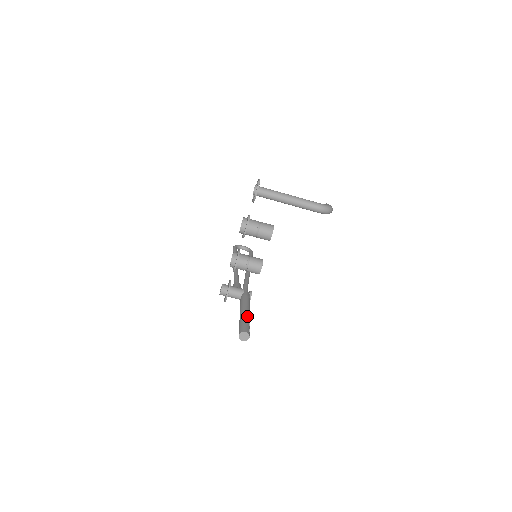
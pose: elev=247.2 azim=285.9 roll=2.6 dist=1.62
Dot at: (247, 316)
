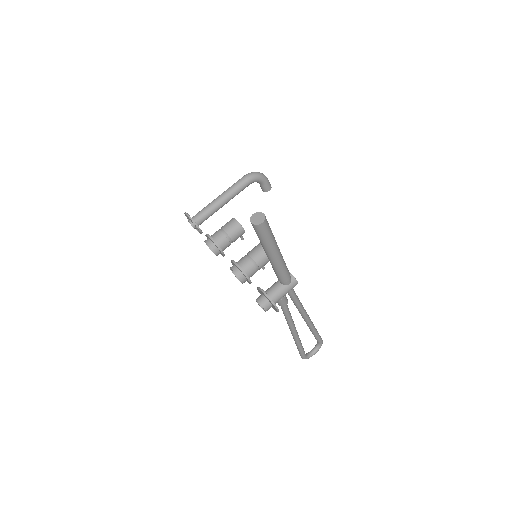
Dot at: occluded
